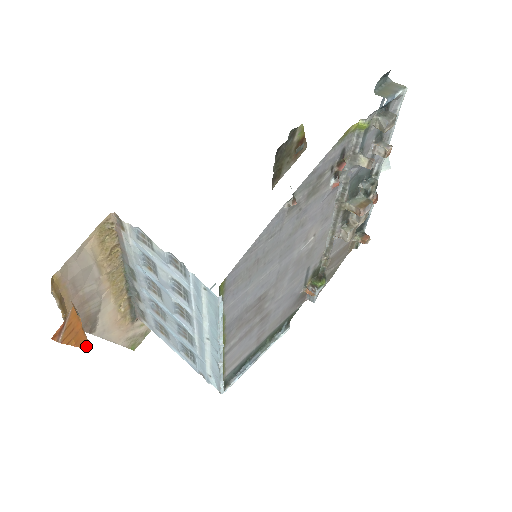
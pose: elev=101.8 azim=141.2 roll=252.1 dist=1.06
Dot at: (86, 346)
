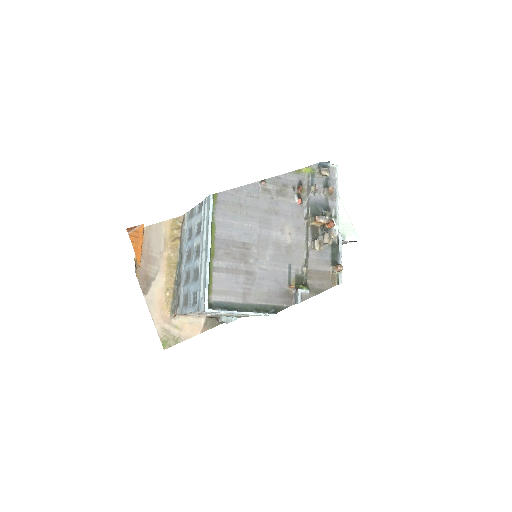
Dot at: (138, 261)
